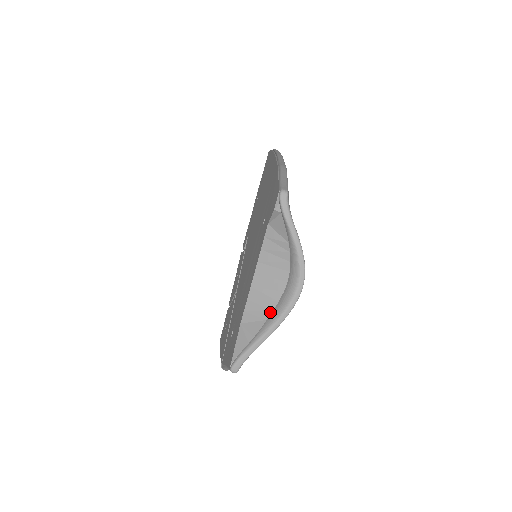
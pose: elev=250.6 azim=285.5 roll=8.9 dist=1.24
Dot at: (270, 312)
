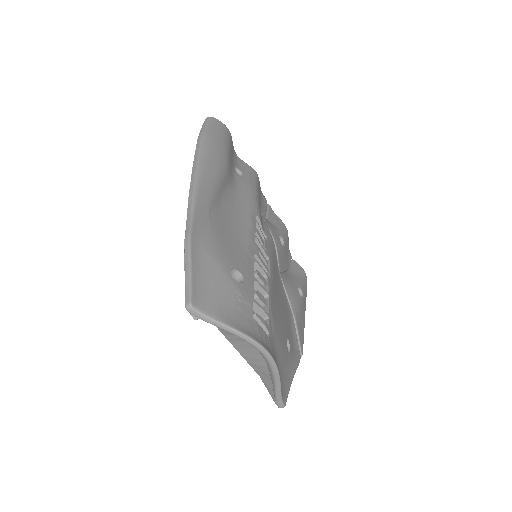
Dot at: (267, 369)
